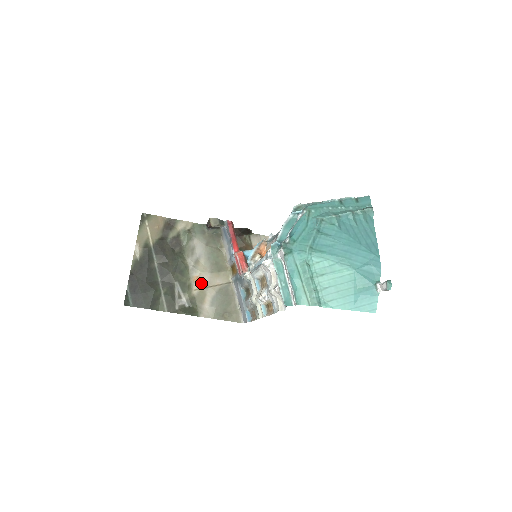
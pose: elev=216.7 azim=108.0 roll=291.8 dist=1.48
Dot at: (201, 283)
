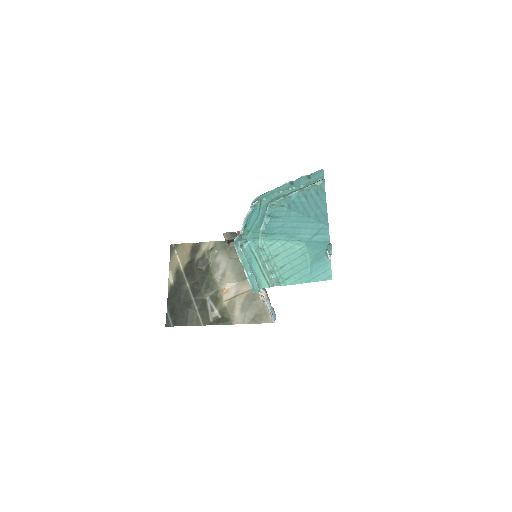
Dot at: (229, 294)
